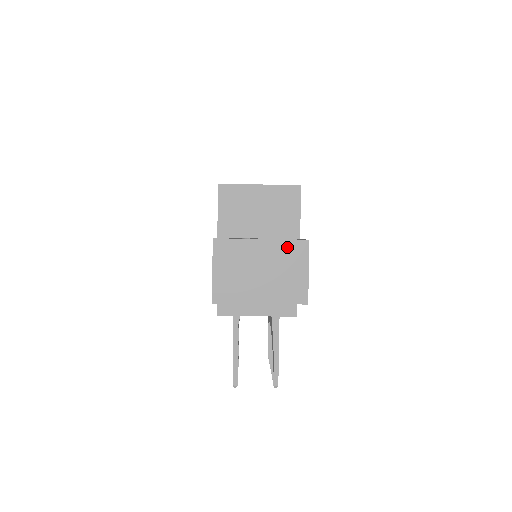
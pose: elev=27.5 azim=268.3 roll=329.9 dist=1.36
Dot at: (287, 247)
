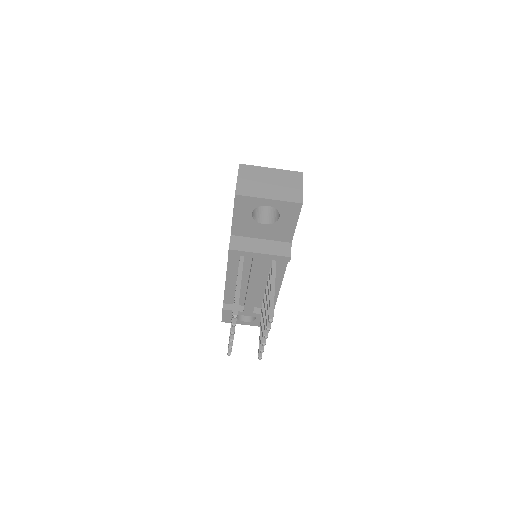
Dot at: (288, 174)
